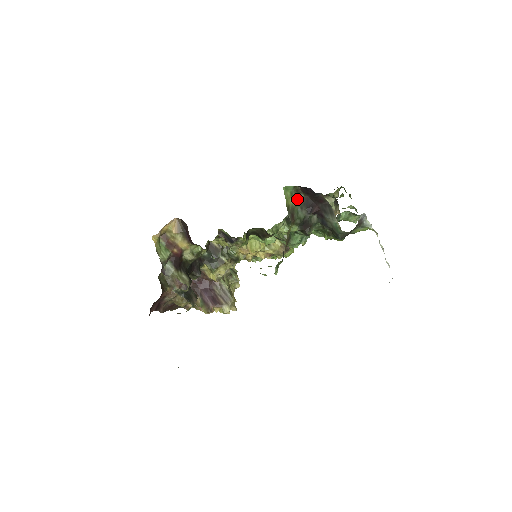
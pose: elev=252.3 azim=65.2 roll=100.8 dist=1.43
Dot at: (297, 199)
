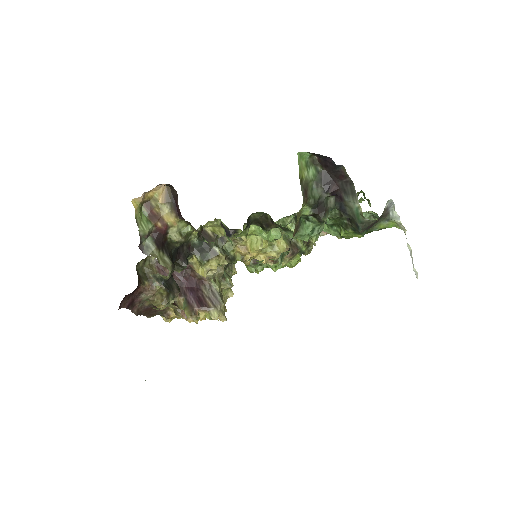
Dot at: (313, 172)
